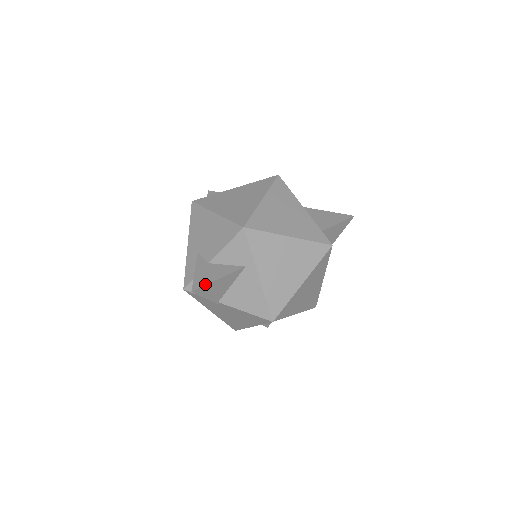
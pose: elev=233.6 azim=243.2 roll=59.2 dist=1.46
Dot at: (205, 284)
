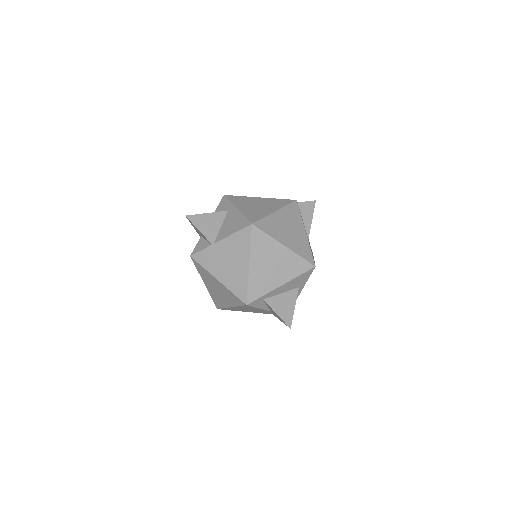
Dot at: (196, 215)
